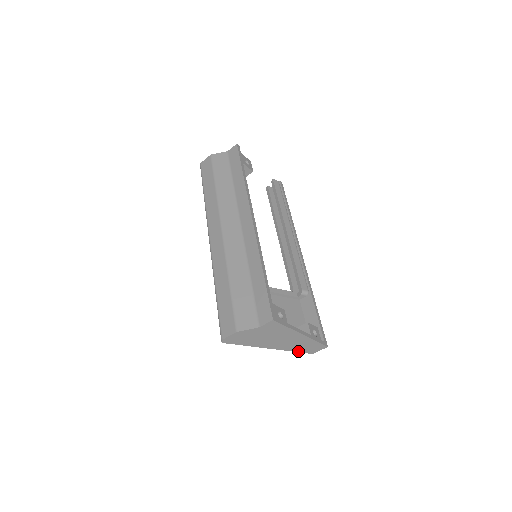
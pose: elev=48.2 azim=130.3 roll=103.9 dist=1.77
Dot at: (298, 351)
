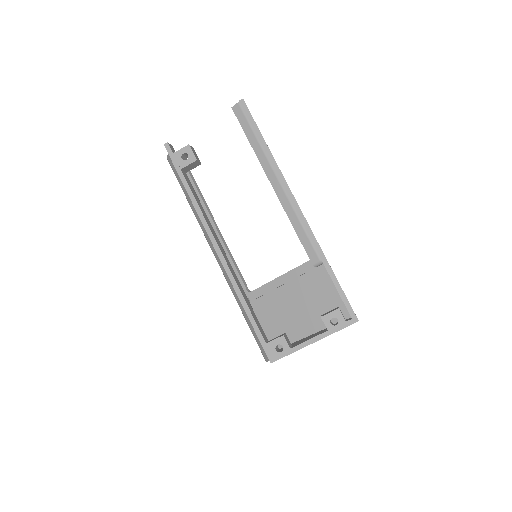
Dot at: occluded
